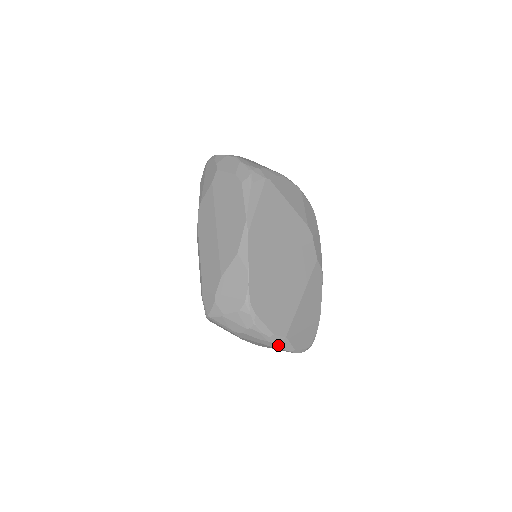
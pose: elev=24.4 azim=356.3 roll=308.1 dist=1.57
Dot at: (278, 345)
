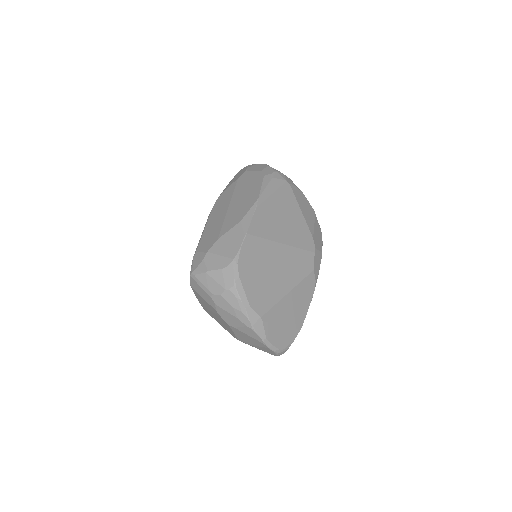
Dot at: (251, 322)
